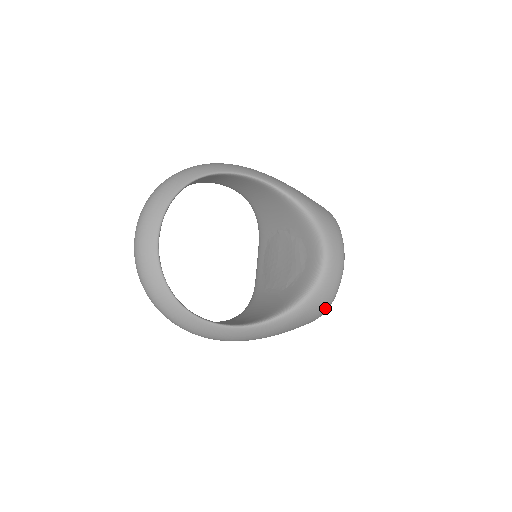
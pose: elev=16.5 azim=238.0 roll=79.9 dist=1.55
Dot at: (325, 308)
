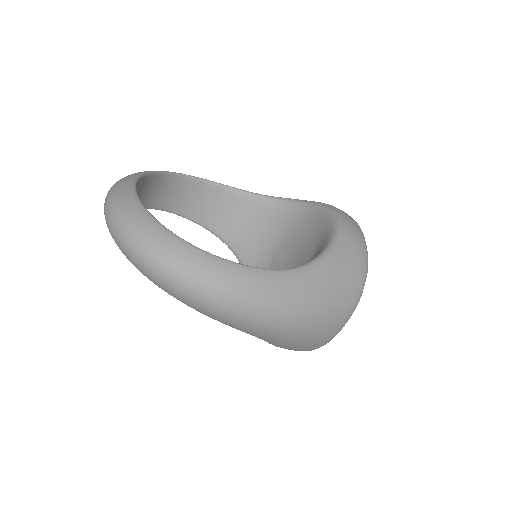
Dot at: (363, 266)
